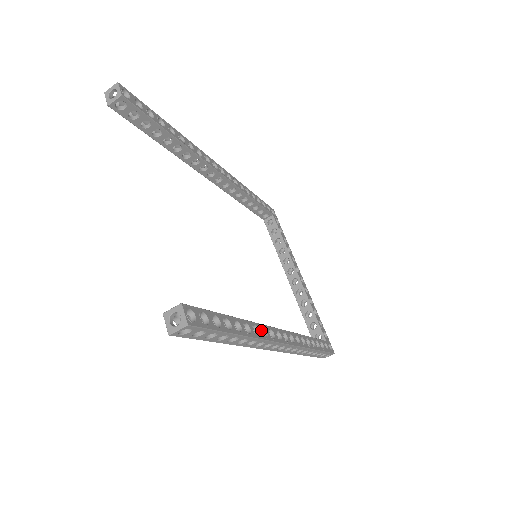
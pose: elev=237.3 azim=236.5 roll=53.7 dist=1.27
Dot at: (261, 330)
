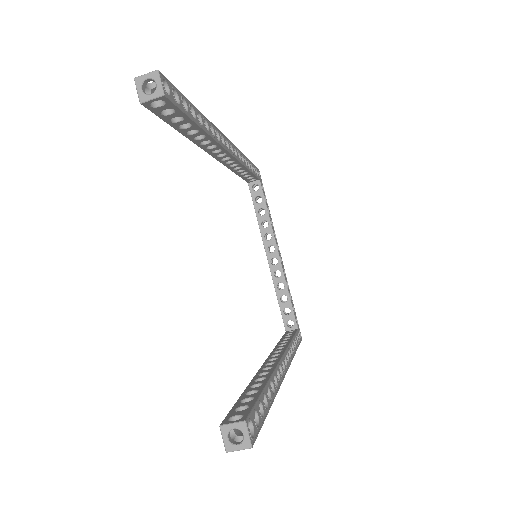
Dot at: (277, 376)
